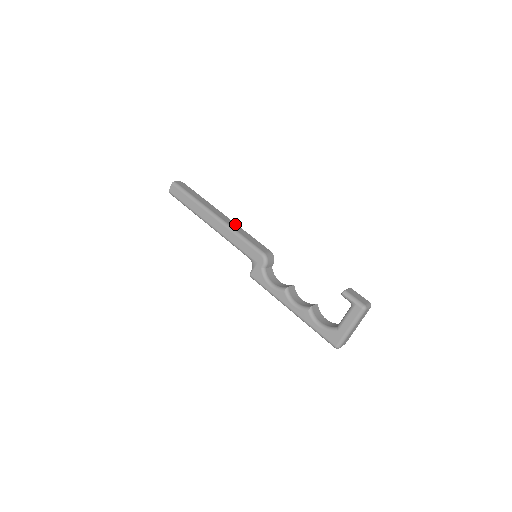
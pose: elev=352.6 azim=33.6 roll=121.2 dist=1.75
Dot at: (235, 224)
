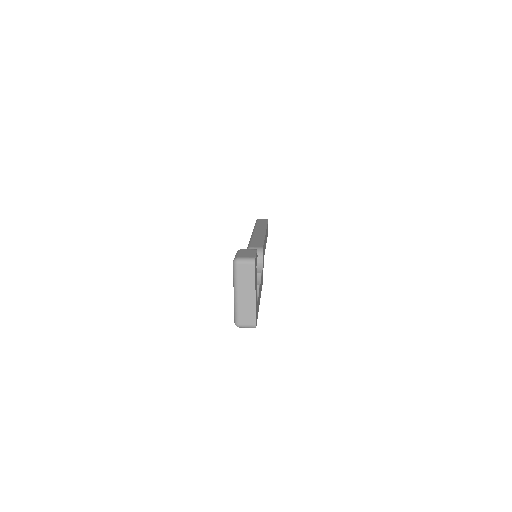
Dot at: (263, 235)
